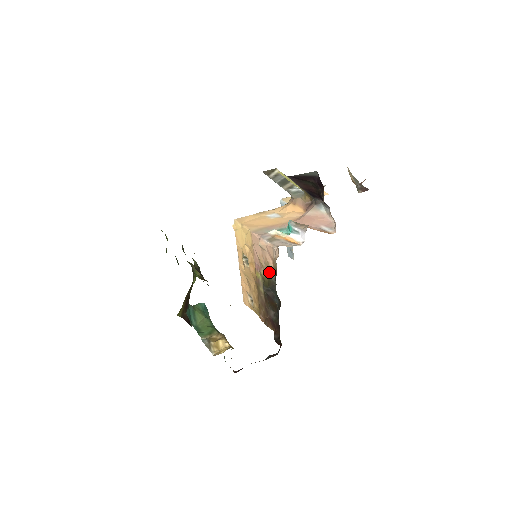
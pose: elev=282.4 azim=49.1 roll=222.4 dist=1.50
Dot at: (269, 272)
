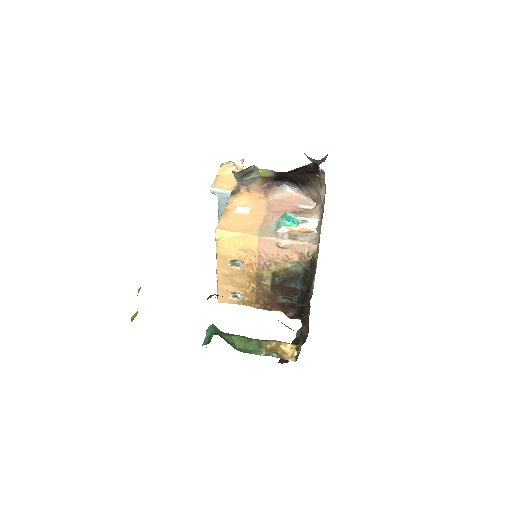
Dot at: (289, 266)
